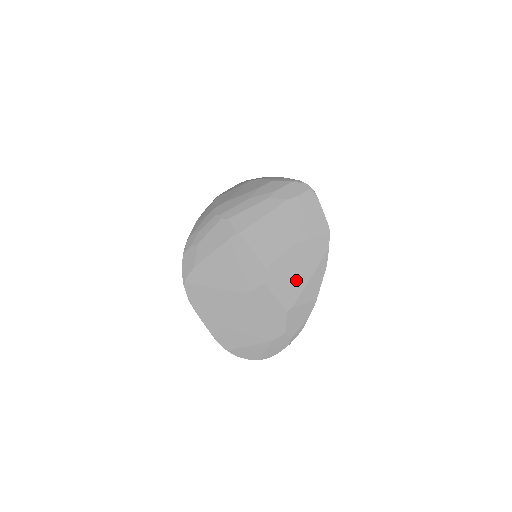
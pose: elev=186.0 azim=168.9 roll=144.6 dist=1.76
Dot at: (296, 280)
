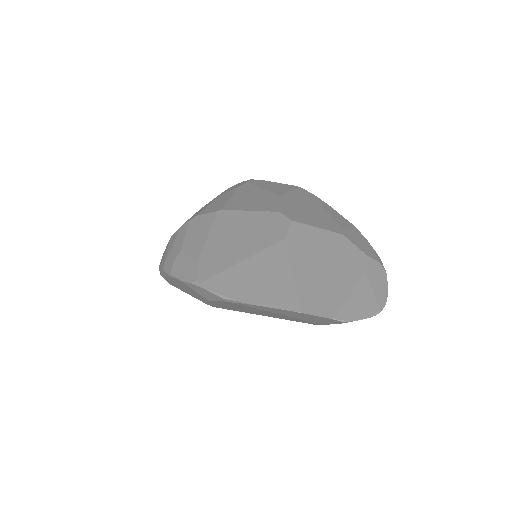
Dot at: (317, 214)
